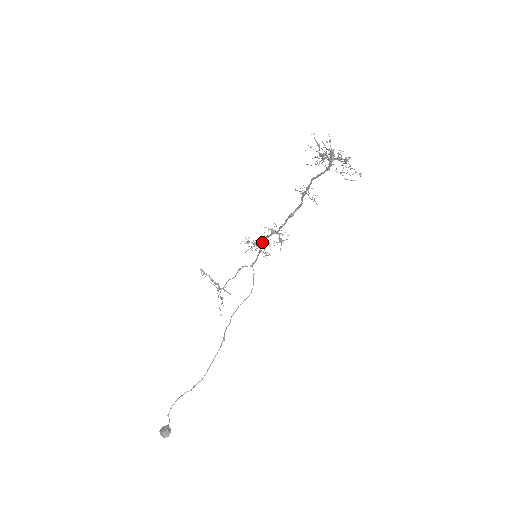
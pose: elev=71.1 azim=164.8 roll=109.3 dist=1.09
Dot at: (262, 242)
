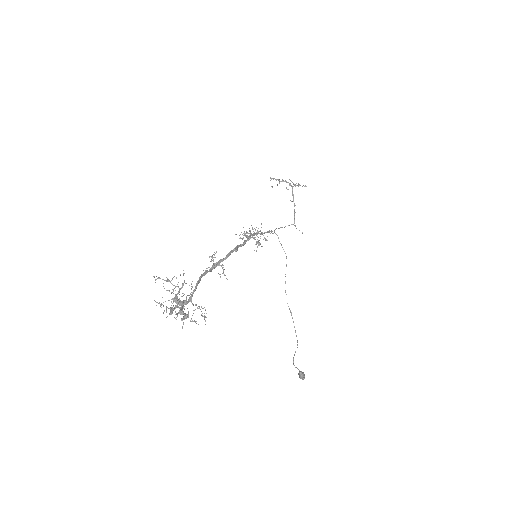
Dot at: occluded
